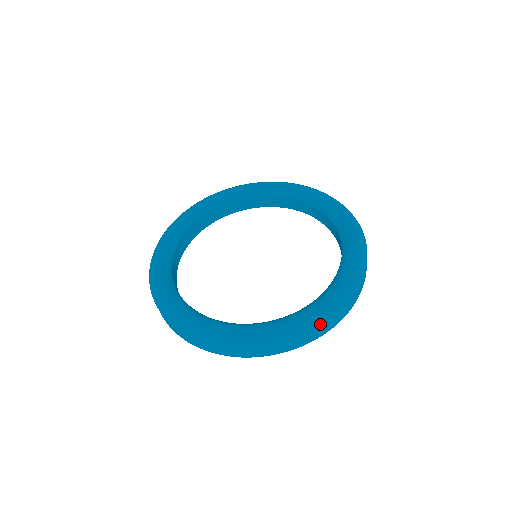
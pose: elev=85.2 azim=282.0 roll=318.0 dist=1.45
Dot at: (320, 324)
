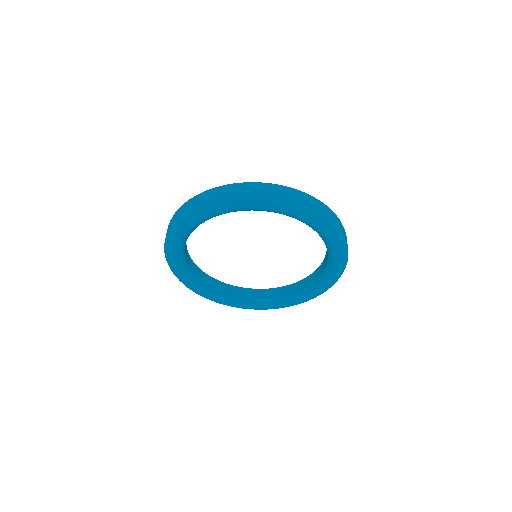
Dot at: occluded
